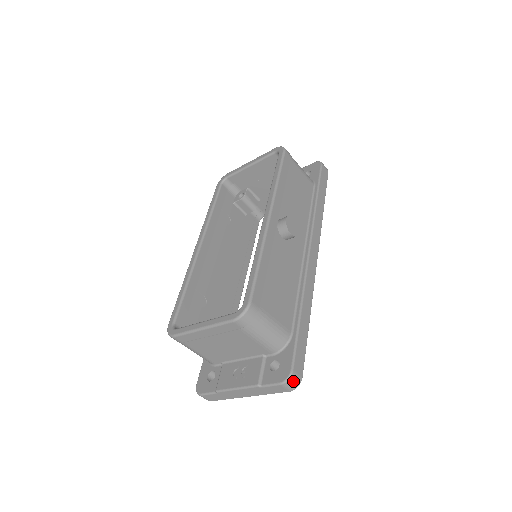
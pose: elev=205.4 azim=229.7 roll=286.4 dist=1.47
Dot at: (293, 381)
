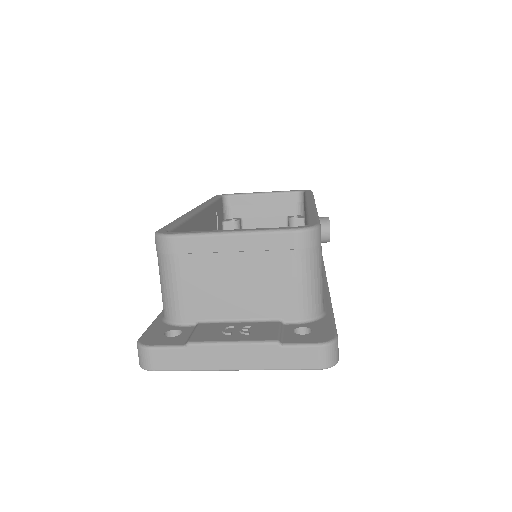
Dot at: (334, 351)
